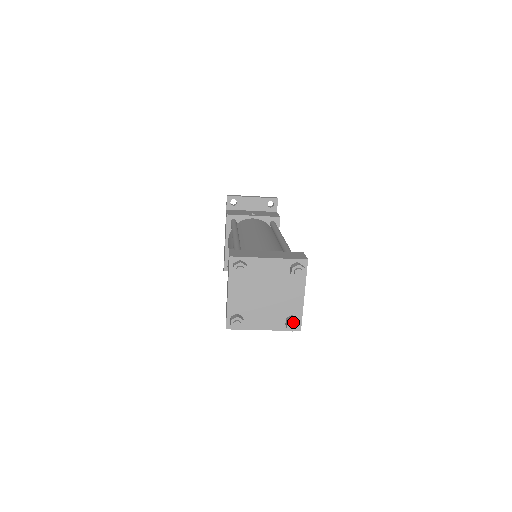
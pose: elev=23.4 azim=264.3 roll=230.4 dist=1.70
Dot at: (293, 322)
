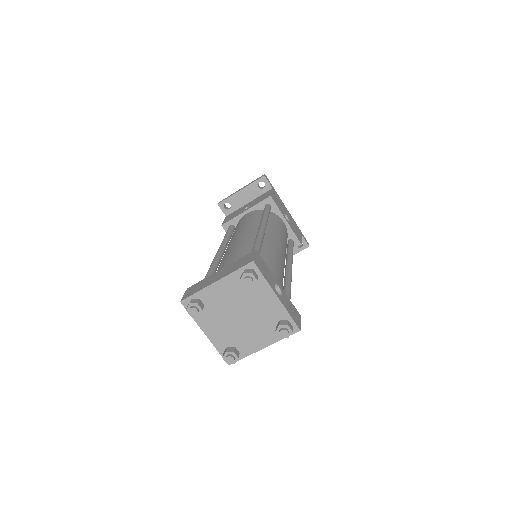
Dot at: (280, 330)
